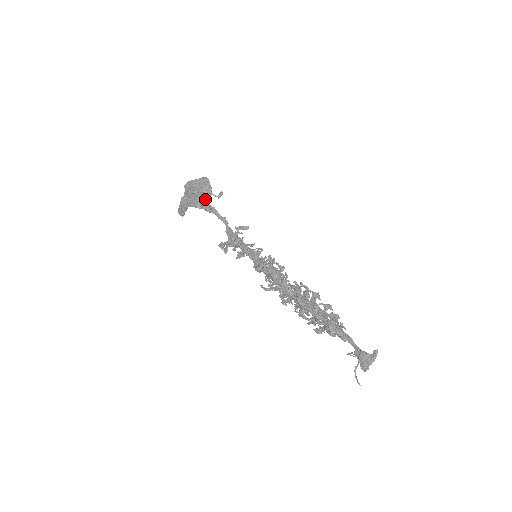
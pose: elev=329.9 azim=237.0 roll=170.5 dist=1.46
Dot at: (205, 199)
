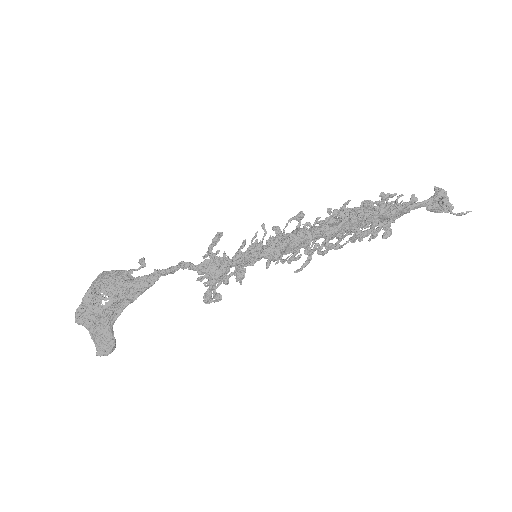
Dot at: (131, 281)
